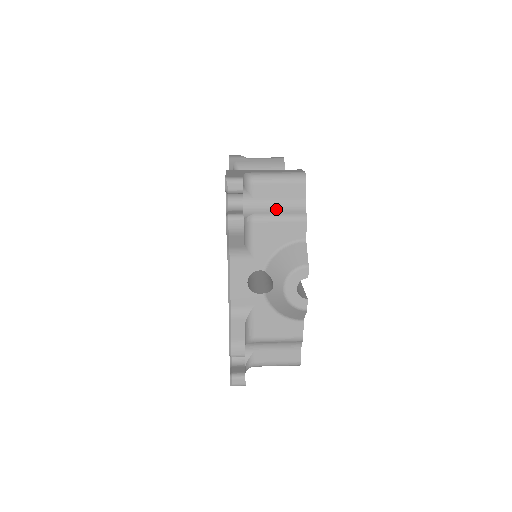
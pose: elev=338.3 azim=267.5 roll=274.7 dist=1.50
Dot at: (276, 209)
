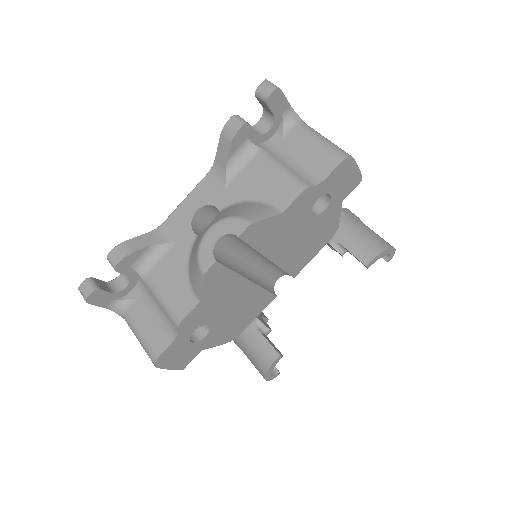
Dot at: (289, 164)
